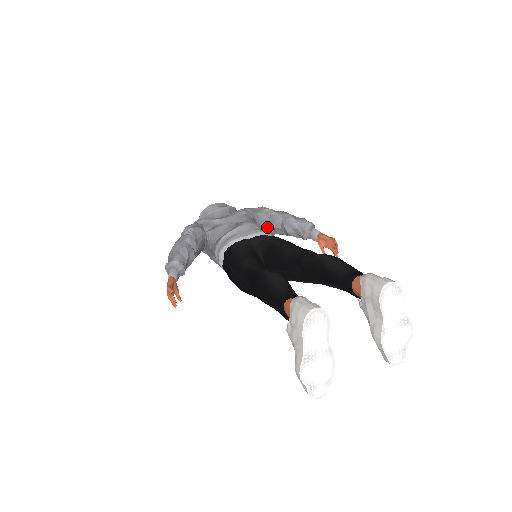
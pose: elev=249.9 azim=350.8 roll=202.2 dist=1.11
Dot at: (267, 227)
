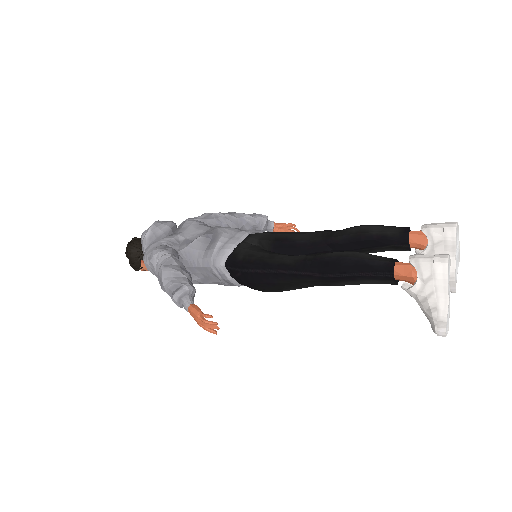
Dot at: occluded
